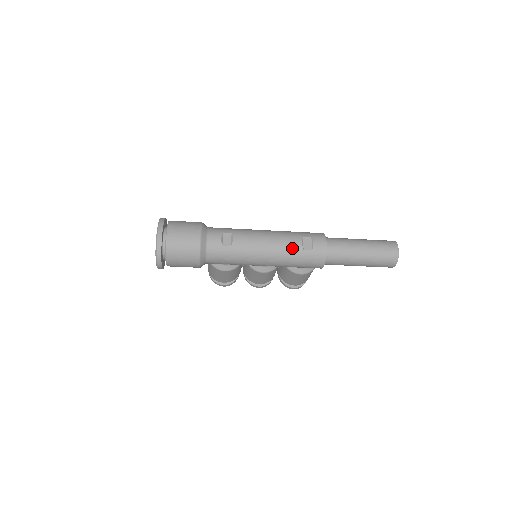
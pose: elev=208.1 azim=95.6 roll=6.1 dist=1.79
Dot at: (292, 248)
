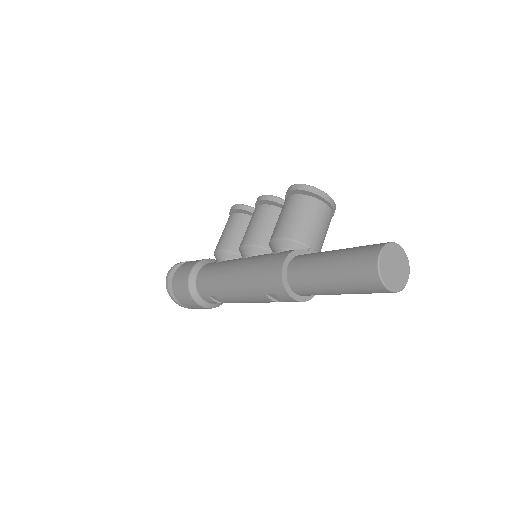
Dot at: (269, 302)
